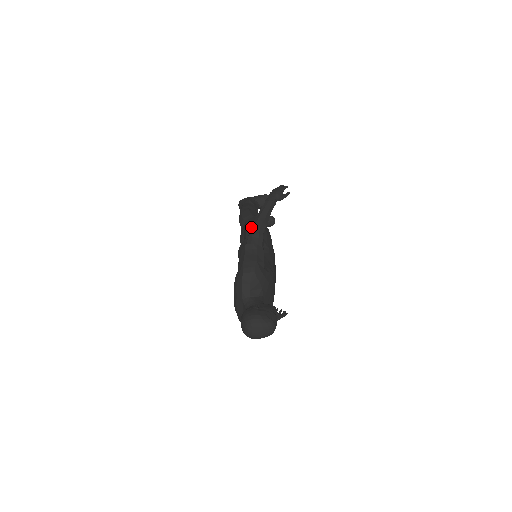
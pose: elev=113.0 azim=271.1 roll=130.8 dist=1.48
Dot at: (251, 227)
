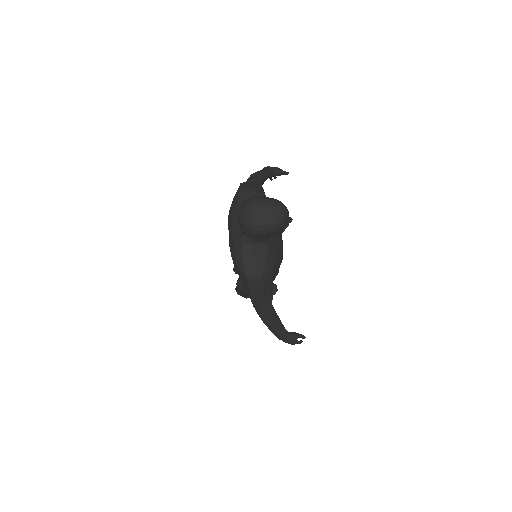
Dot at: occluded
